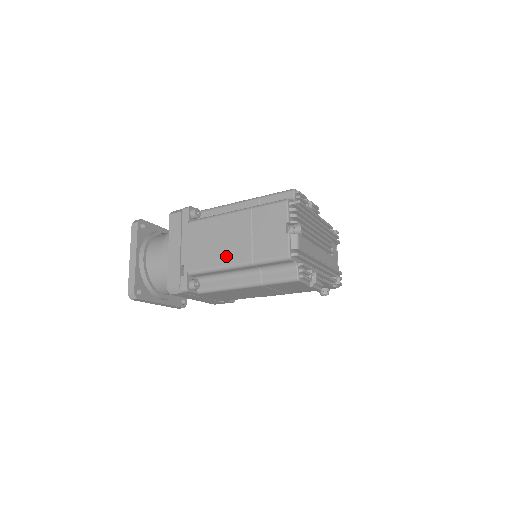
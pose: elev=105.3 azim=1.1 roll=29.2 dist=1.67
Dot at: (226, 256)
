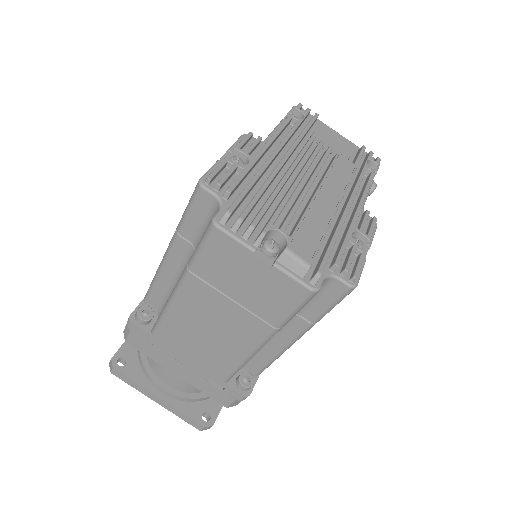
Dot at: (238, 343)
